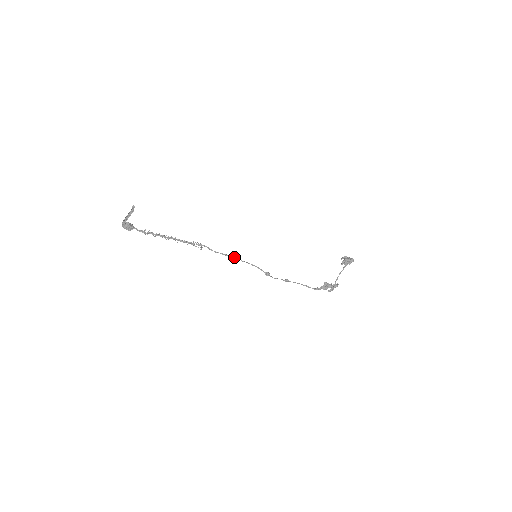
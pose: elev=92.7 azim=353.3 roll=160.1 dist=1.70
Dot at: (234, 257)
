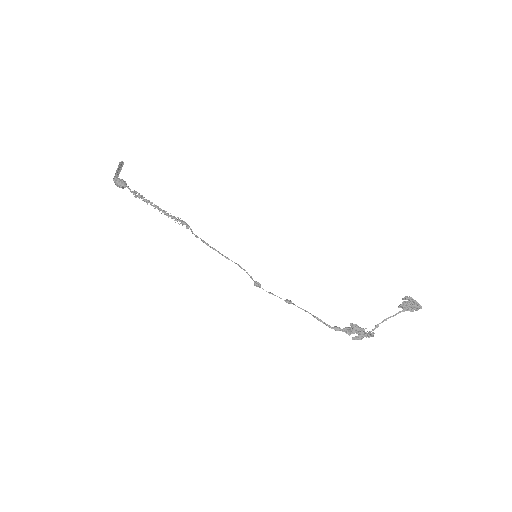
Dot at: (215, 249)
